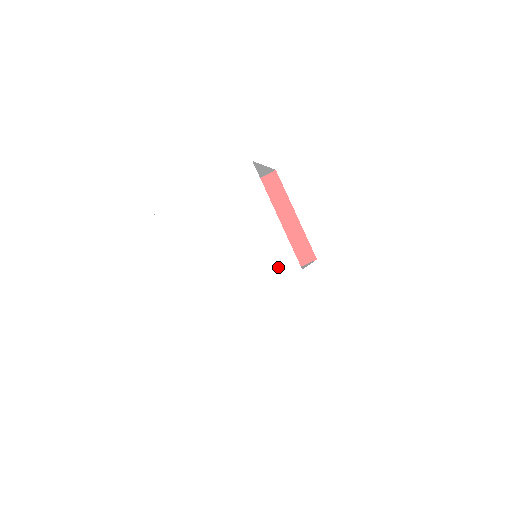
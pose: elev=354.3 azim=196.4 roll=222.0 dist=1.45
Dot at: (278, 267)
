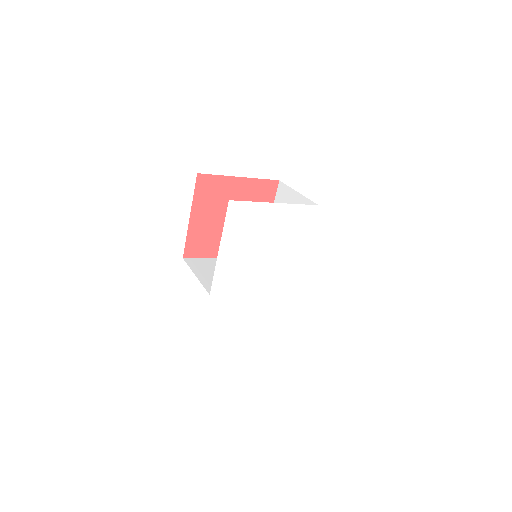
Dot at: (283, 282)
